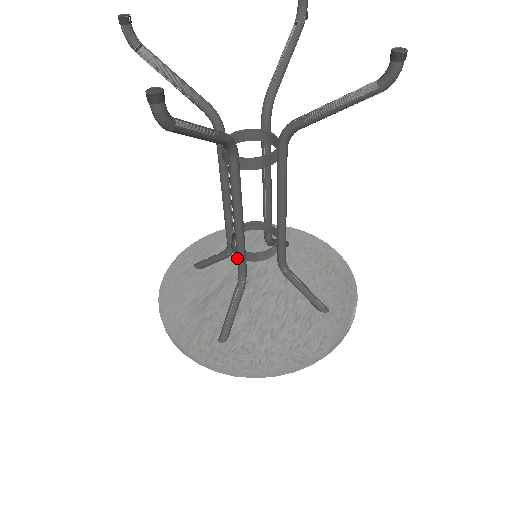
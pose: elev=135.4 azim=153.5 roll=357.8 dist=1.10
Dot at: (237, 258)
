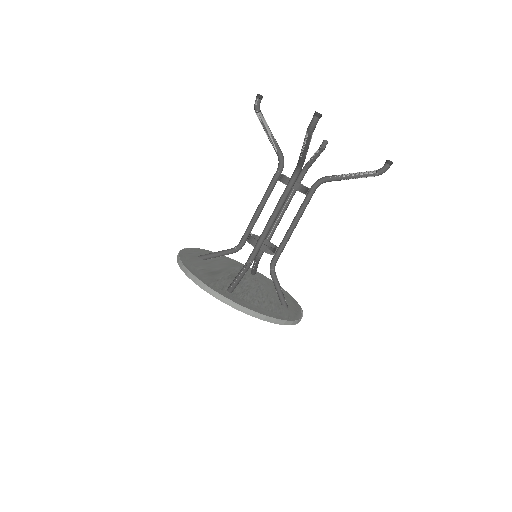
Dot at: (257, 243)
